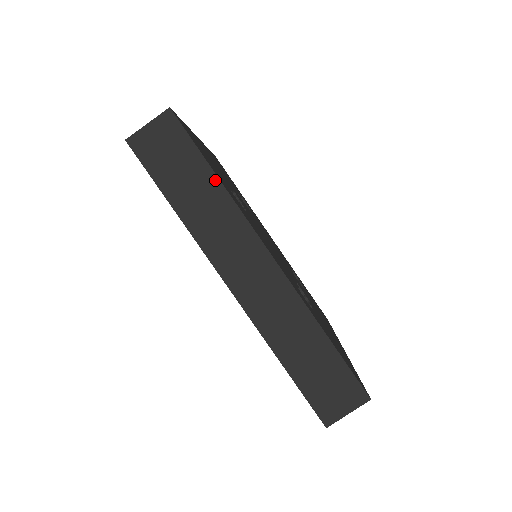
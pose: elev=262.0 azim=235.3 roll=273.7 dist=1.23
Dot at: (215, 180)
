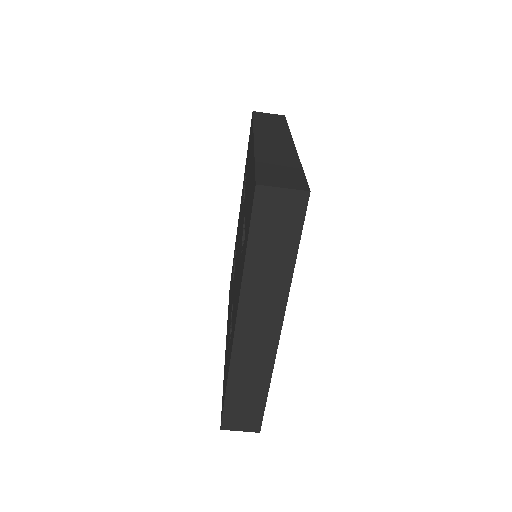
Dot at: (292, 263)
